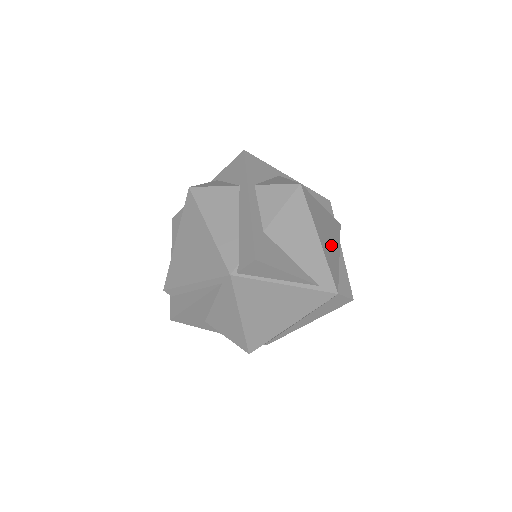
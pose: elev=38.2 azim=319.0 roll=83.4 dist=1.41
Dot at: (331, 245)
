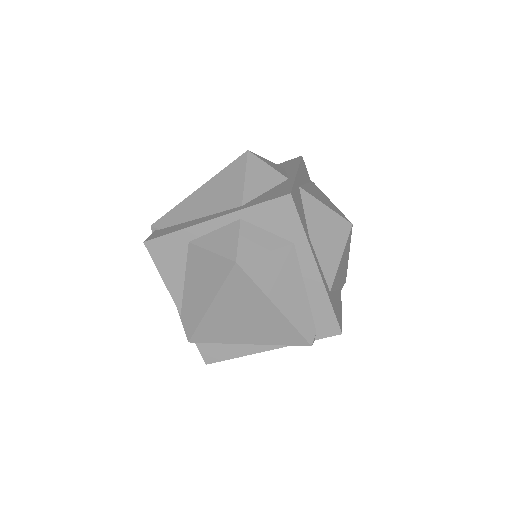
Dot at: occluded
